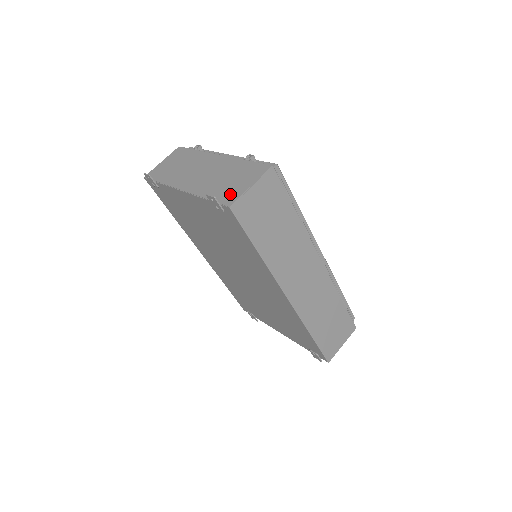
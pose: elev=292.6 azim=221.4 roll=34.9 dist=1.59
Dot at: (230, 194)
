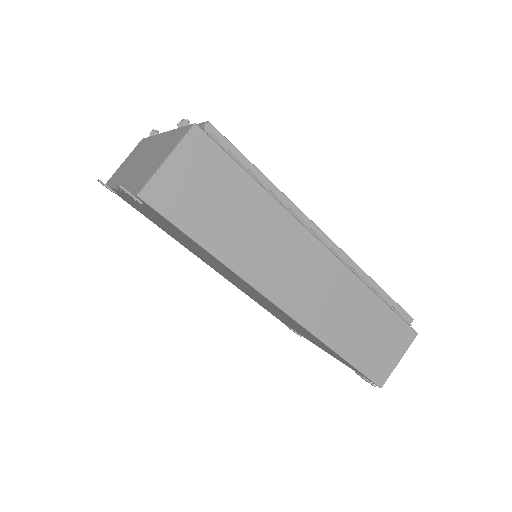
Dot at: (145, 178)
